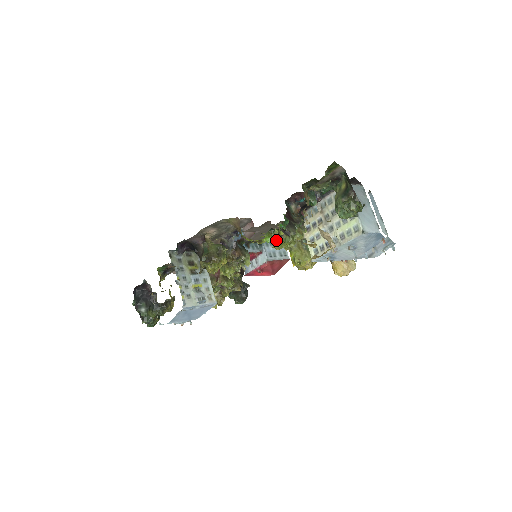
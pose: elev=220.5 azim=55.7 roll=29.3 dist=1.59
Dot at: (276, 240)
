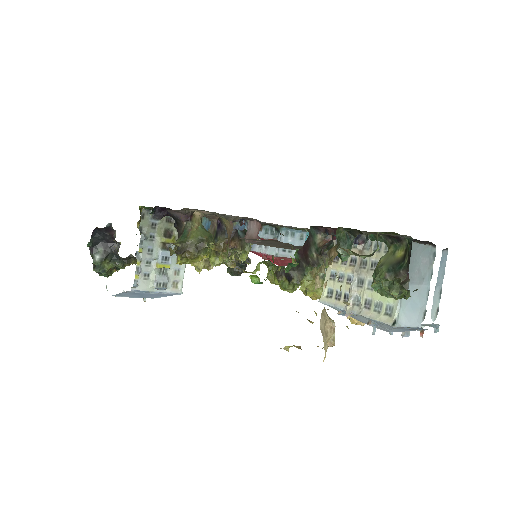
Dot at: occluded
